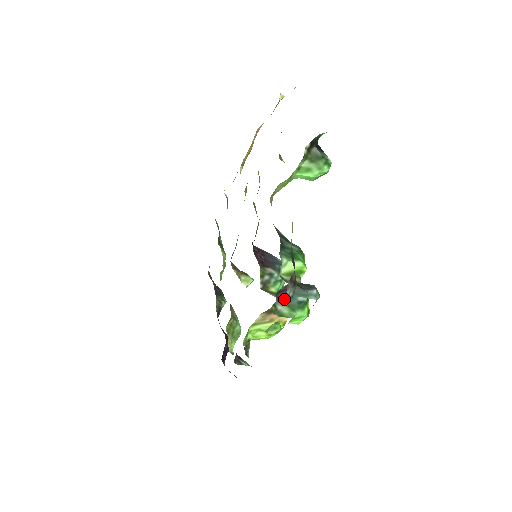
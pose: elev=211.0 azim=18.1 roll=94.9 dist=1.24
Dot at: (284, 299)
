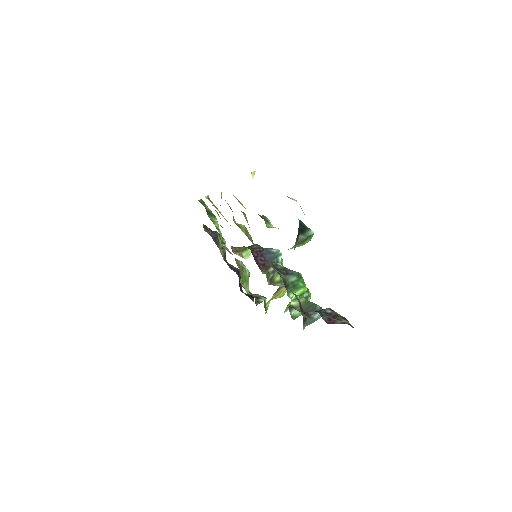
Dot at: occluded
